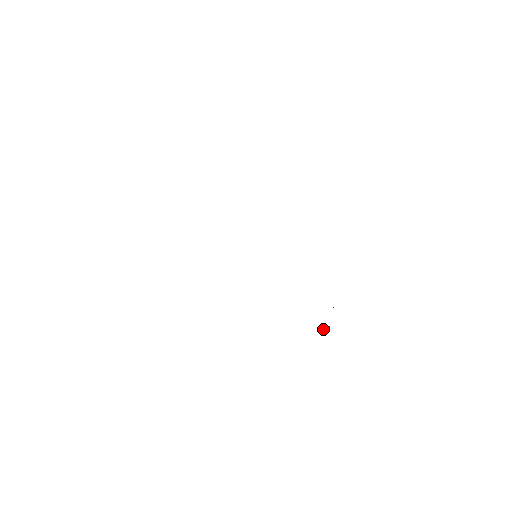
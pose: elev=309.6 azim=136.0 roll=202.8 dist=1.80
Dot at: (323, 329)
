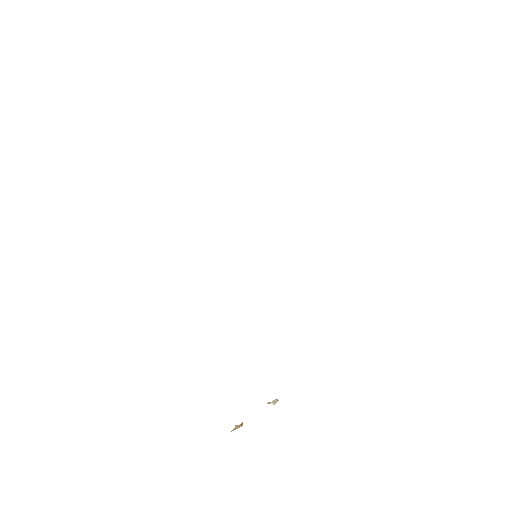
Dot at: occluded
